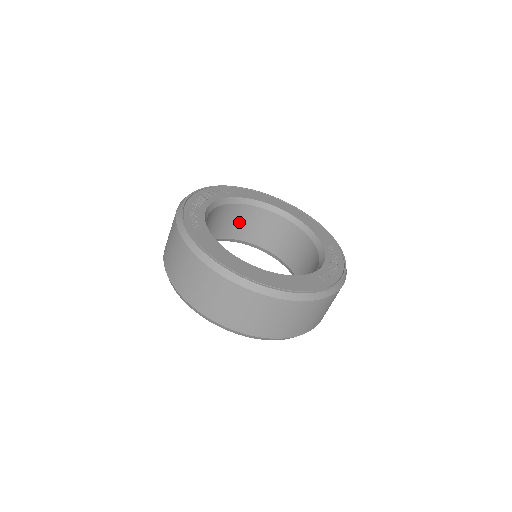
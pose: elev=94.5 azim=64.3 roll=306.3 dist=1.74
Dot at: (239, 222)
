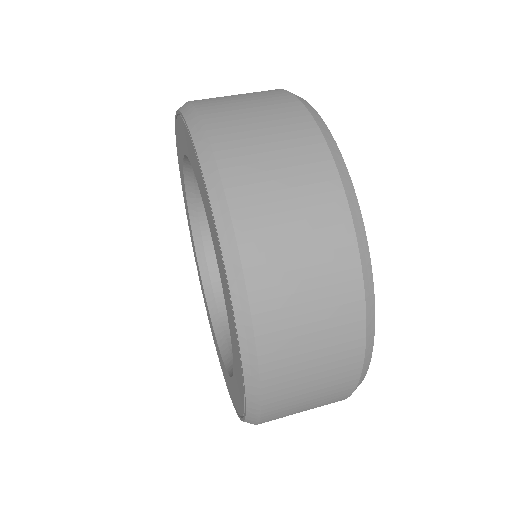
Dot at: occluded
